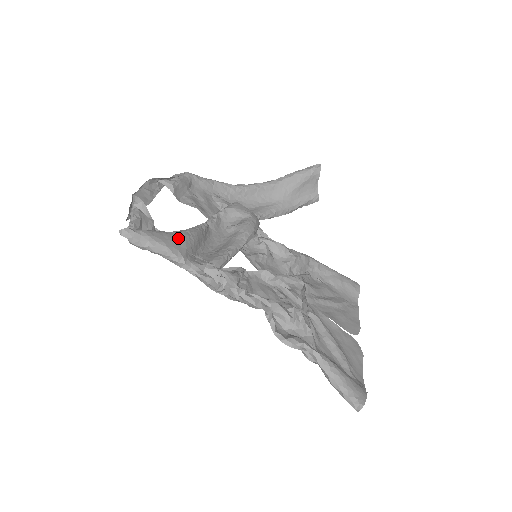
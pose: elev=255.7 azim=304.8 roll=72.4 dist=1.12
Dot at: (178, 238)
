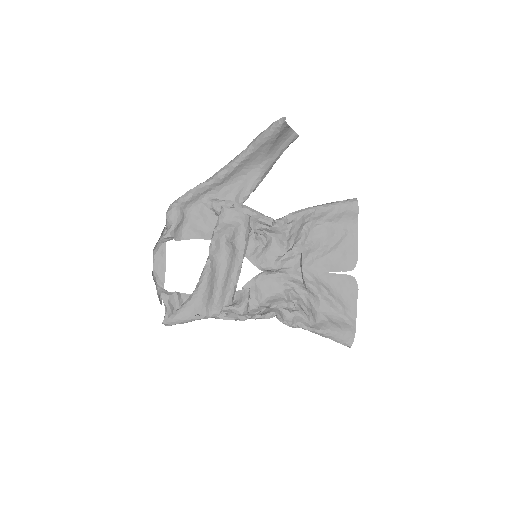
Dot at: (197, 304)
